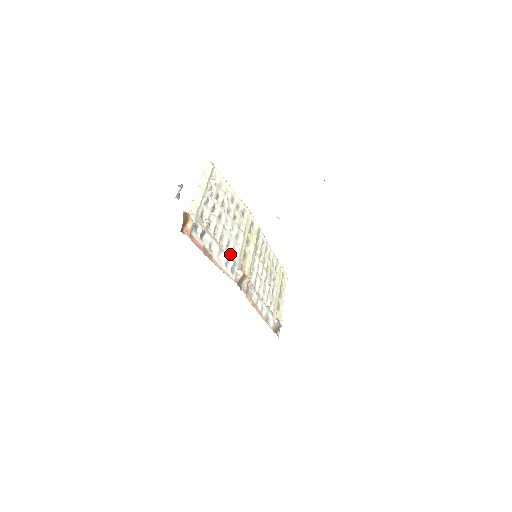
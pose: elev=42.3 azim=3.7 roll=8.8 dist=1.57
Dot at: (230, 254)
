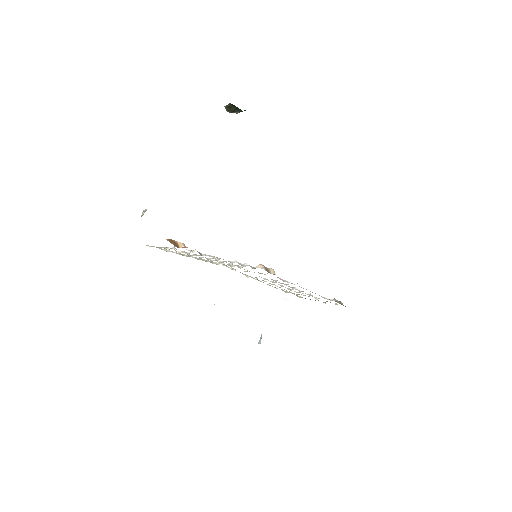
Dot at: occluded
